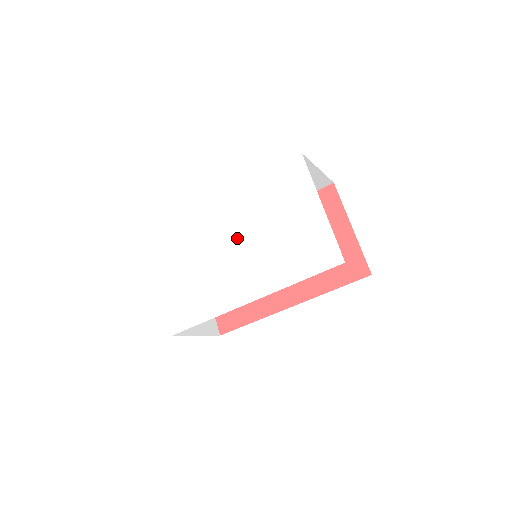
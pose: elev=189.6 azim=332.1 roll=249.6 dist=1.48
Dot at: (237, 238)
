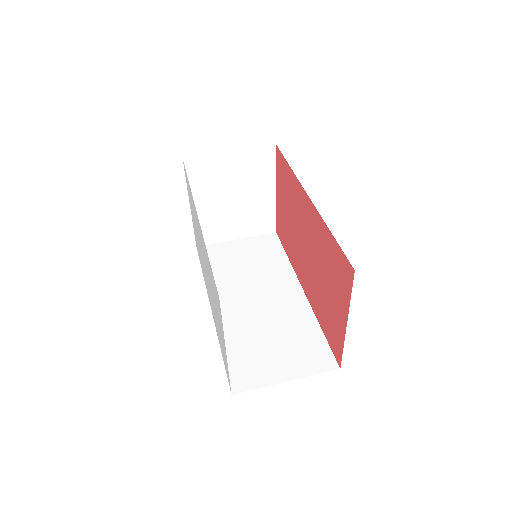
Dot at: (205, 264)
